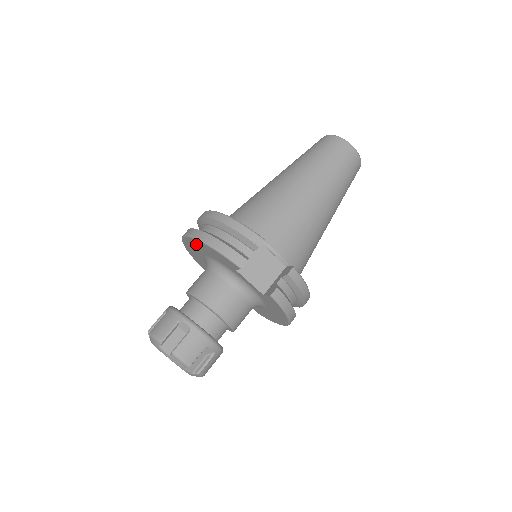
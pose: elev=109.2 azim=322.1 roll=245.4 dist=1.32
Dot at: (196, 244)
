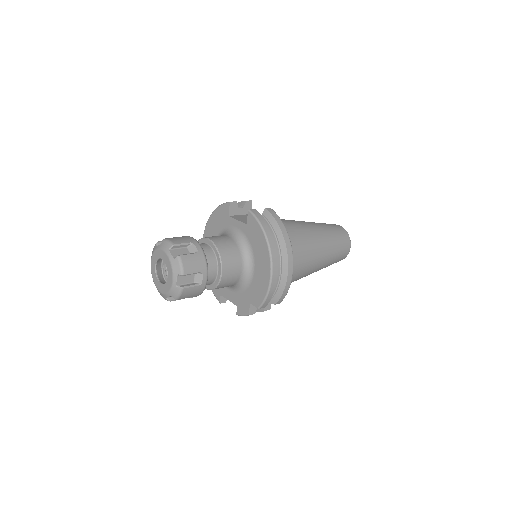
Dot at: (208, 233)
